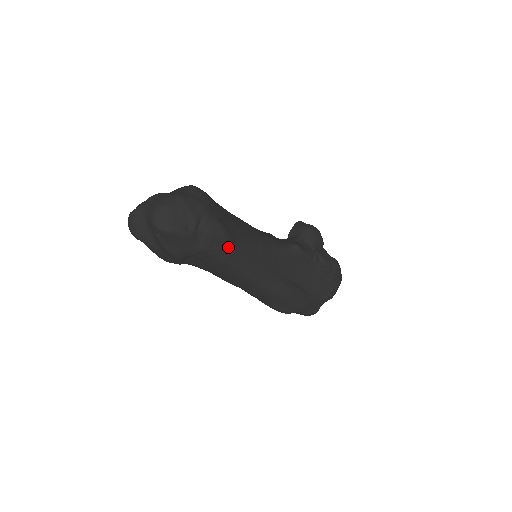
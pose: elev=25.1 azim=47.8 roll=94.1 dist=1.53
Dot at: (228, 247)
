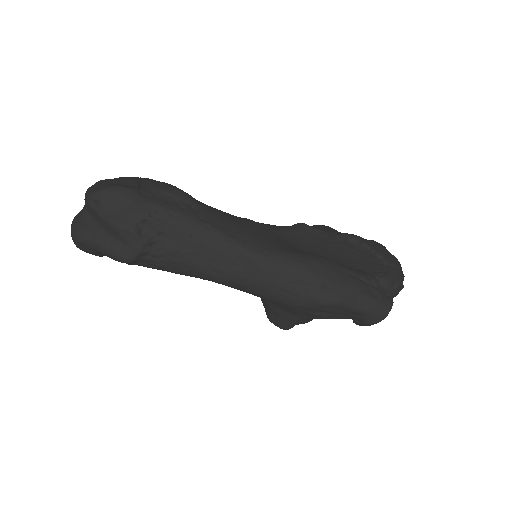
Dot at: (190, 205)
